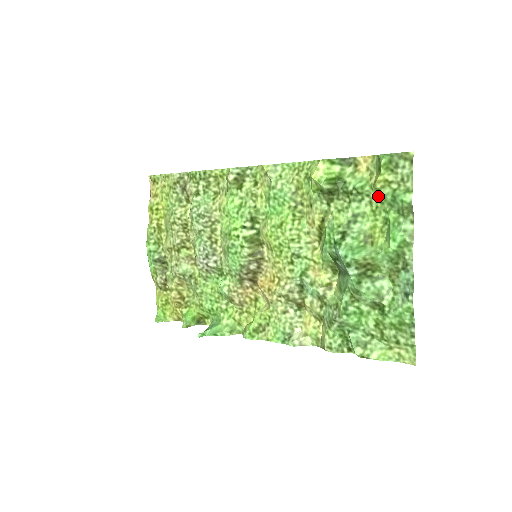
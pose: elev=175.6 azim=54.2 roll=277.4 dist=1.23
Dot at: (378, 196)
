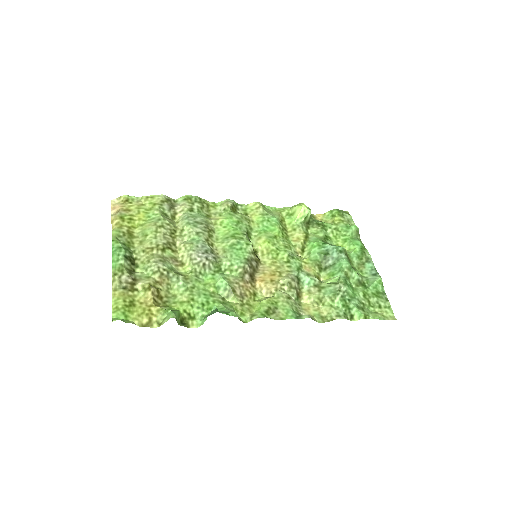
Dot at: (337, 227)
